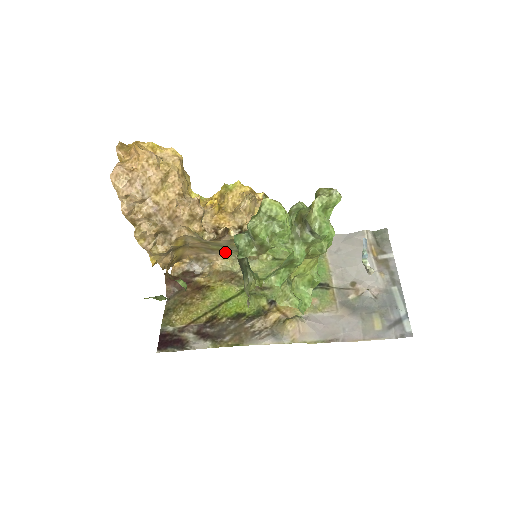
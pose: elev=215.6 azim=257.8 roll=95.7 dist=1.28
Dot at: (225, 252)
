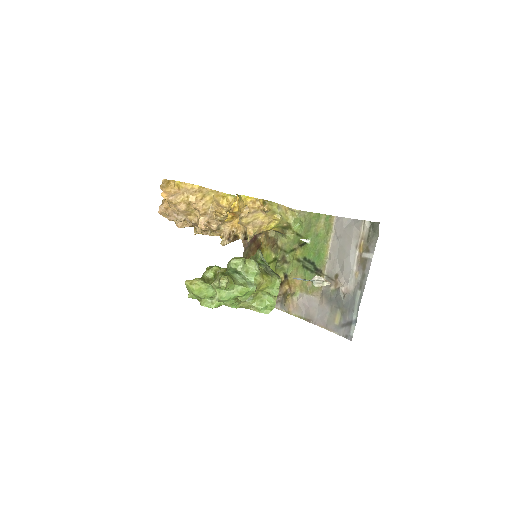
Dot at: occluded
